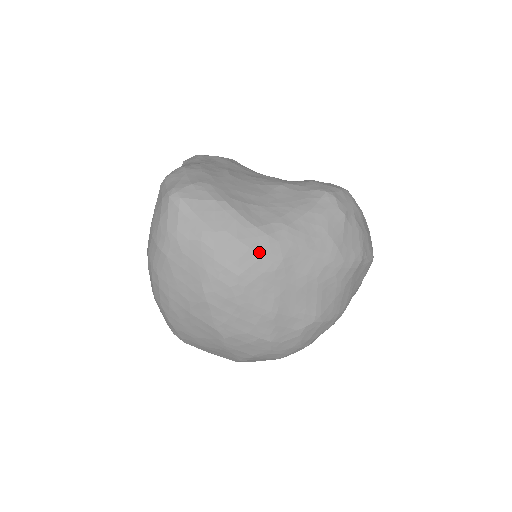
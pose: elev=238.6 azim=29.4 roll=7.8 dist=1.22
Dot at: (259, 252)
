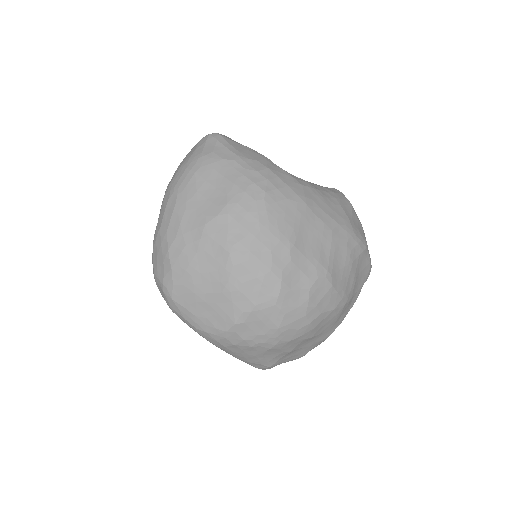
Dot at: (285, 182)
